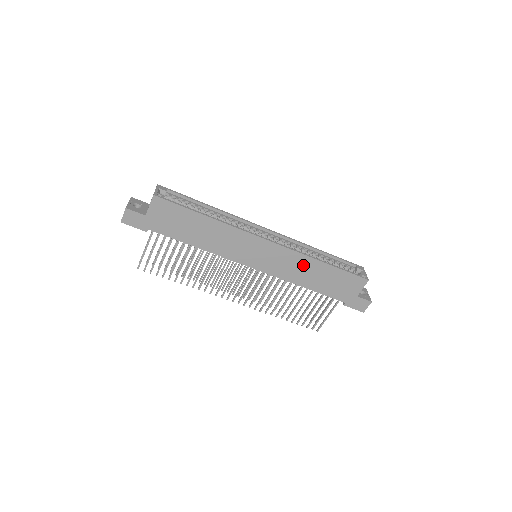
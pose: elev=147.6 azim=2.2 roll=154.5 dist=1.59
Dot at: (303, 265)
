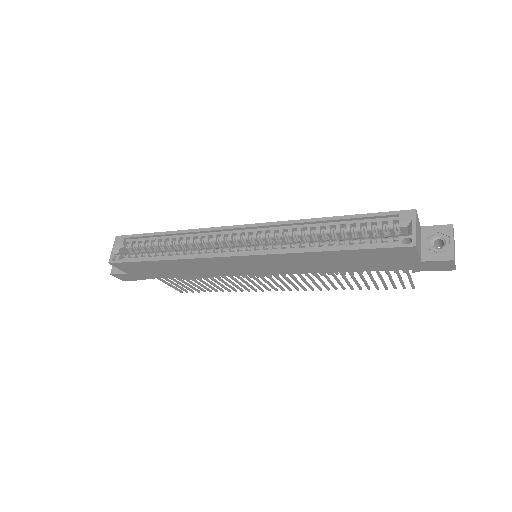
Dot at: (304, 259)
